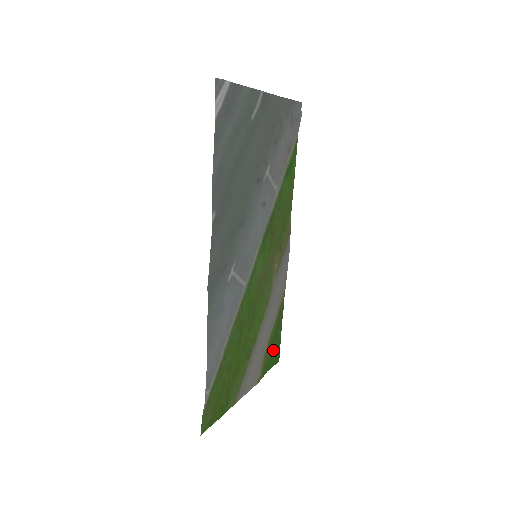
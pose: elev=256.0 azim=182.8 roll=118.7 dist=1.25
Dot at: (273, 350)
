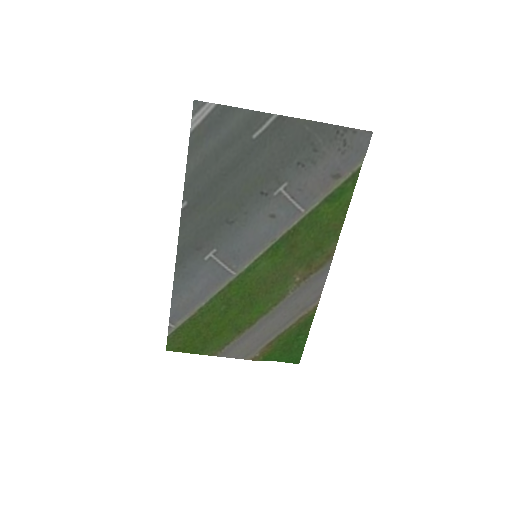
Dot at: (290, 349)
